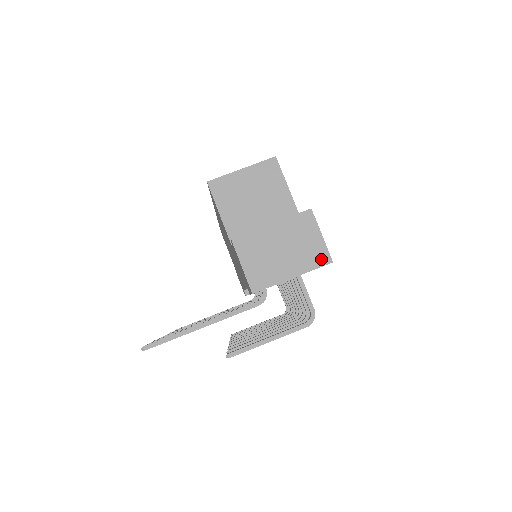
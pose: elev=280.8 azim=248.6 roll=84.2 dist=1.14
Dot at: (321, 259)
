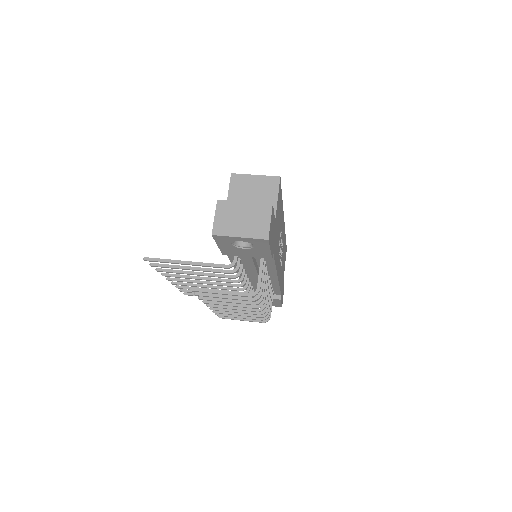
Dot at: (262, 234)
